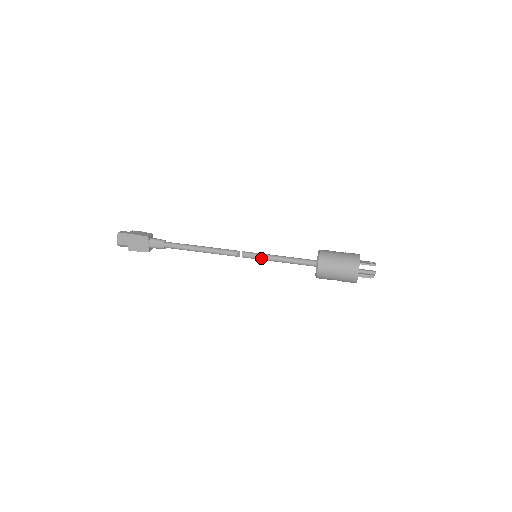
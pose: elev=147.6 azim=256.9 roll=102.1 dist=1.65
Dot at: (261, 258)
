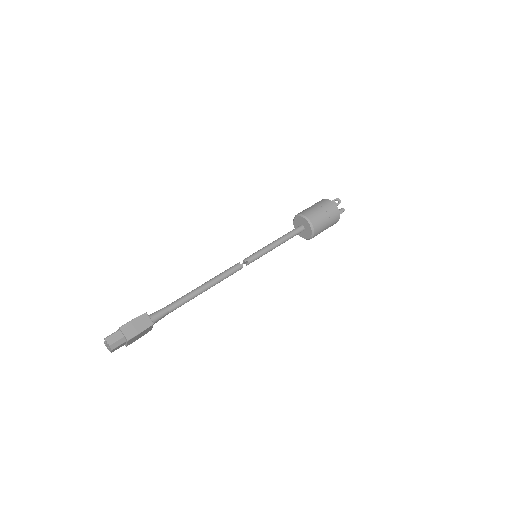
Dot at: occluded
